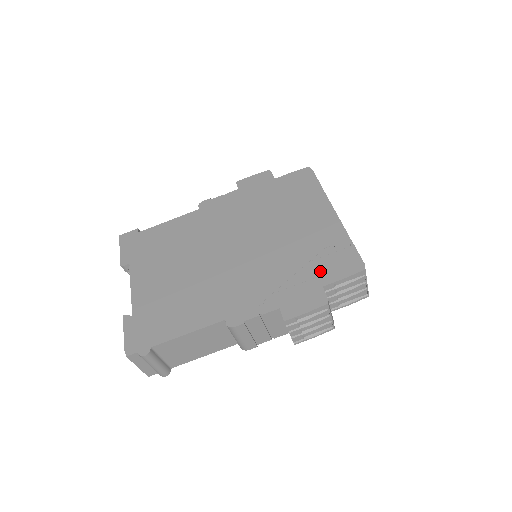
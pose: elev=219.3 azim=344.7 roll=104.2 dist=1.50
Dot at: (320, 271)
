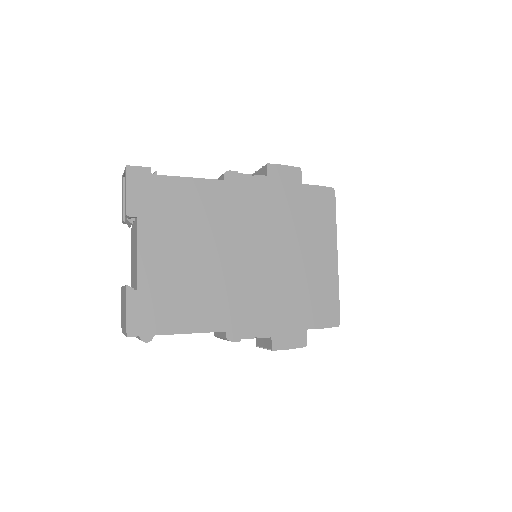
Dot at: (310, 314)
